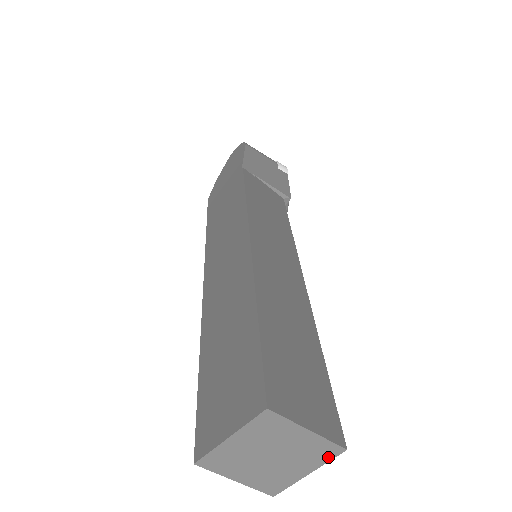
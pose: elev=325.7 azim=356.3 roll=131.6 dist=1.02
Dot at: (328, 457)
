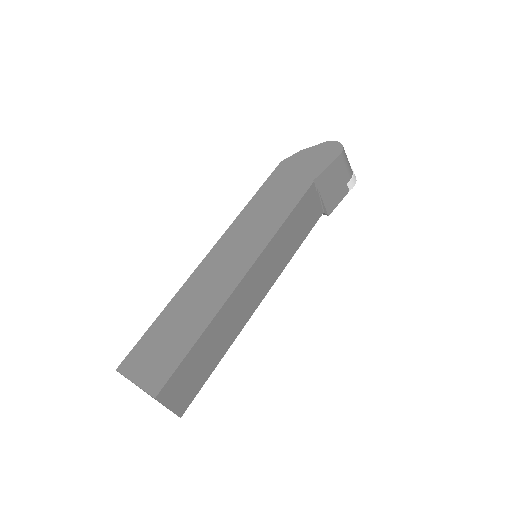
Dot at: occluded
